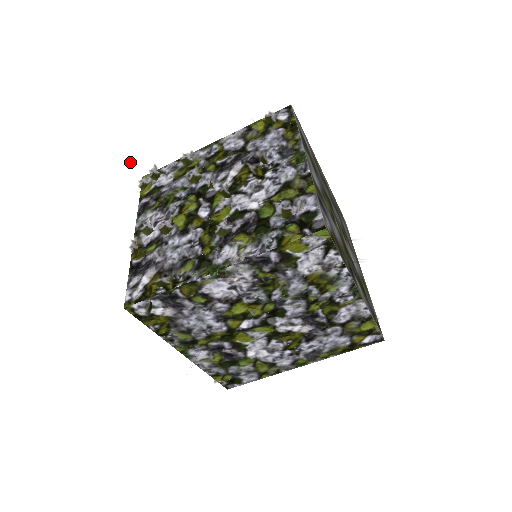
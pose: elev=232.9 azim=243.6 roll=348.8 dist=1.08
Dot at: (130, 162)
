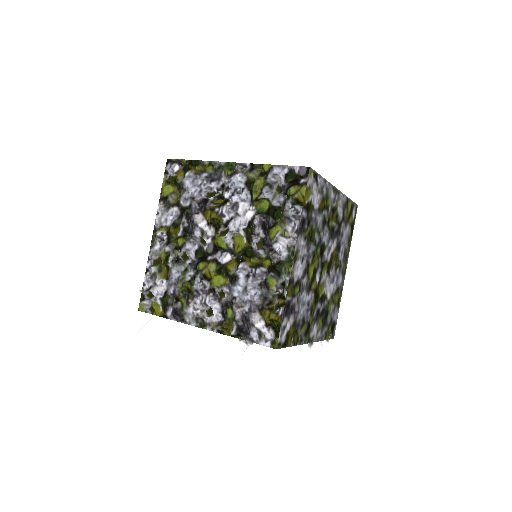
Dot at: (125, 310)
